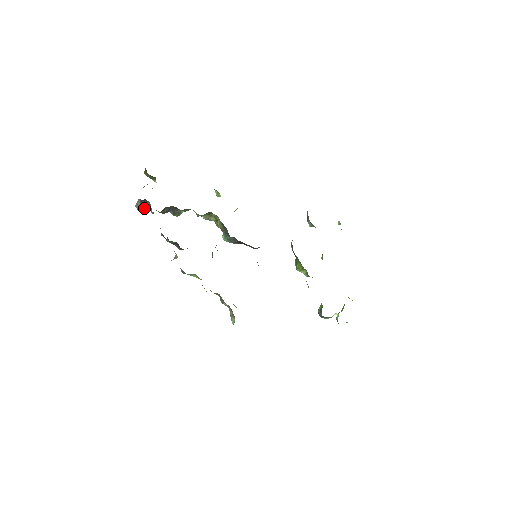
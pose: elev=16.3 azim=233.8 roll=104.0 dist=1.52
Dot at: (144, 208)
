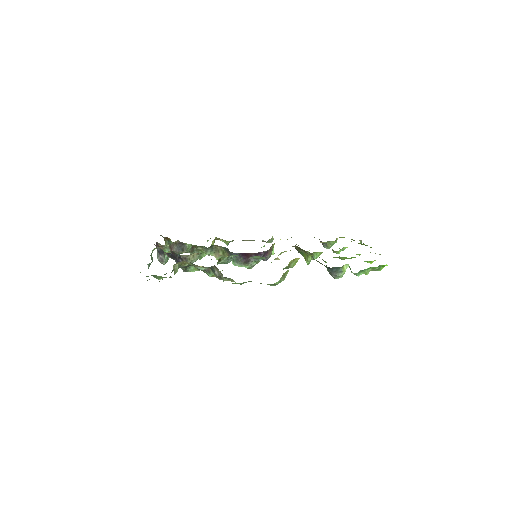
Dot at: (163, 257)
